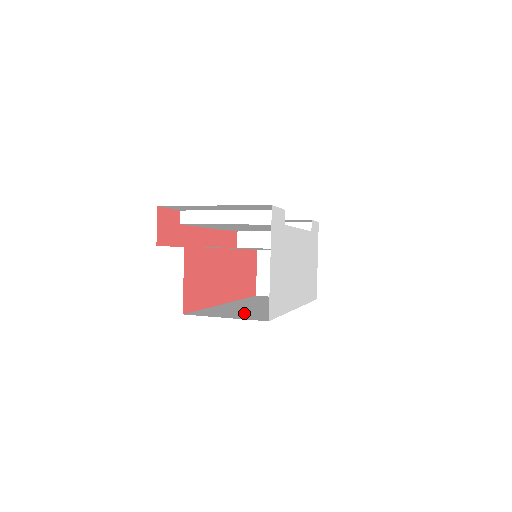
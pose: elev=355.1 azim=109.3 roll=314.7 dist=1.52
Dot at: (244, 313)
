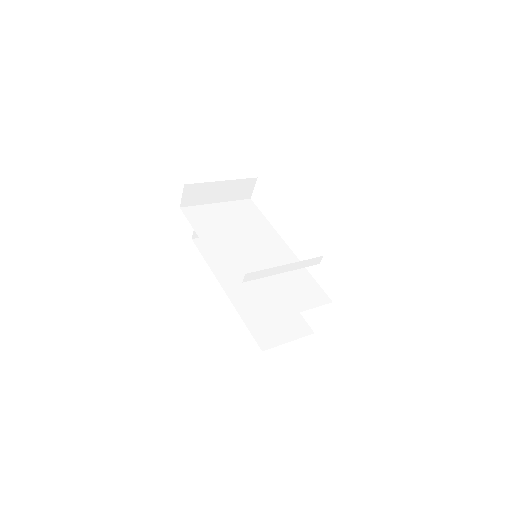
Dot at: (279, 320)
